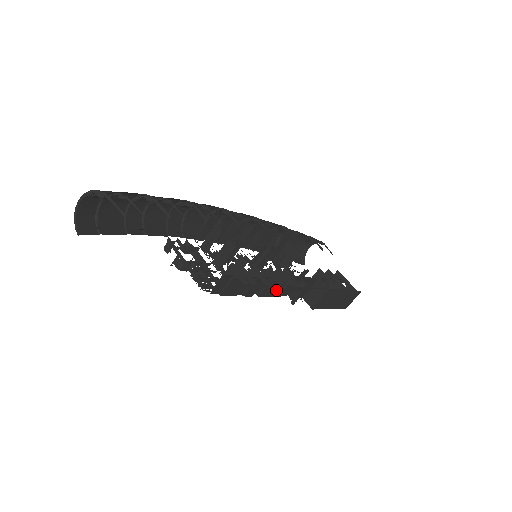
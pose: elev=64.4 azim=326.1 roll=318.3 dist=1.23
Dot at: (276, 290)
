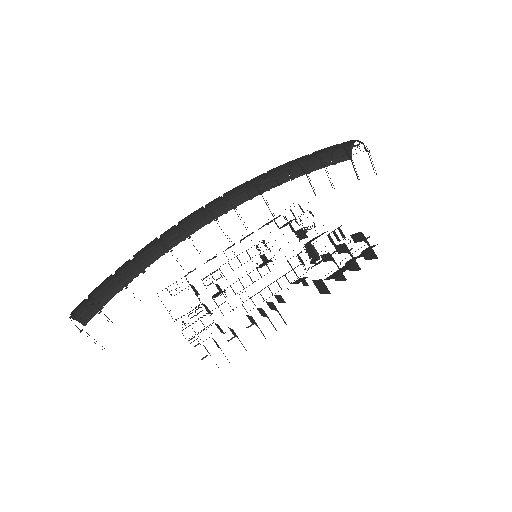
Dot at: occluded
